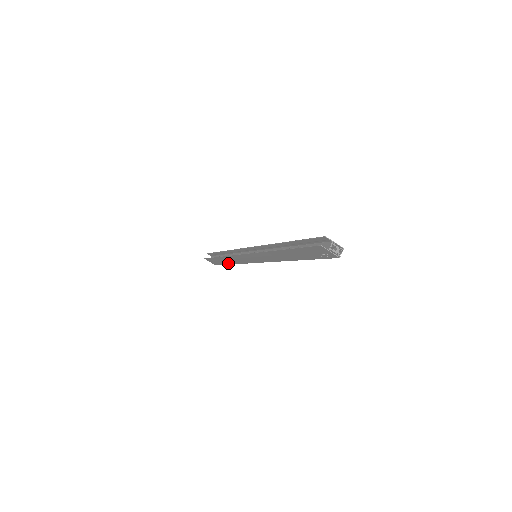
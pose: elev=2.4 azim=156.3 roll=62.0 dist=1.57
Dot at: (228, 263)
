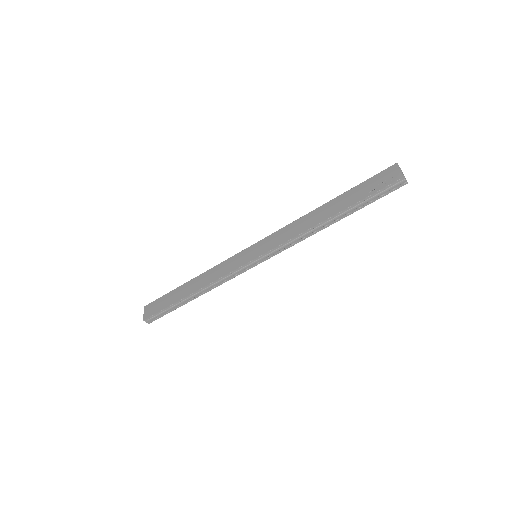
Dot at: (182, 296)
